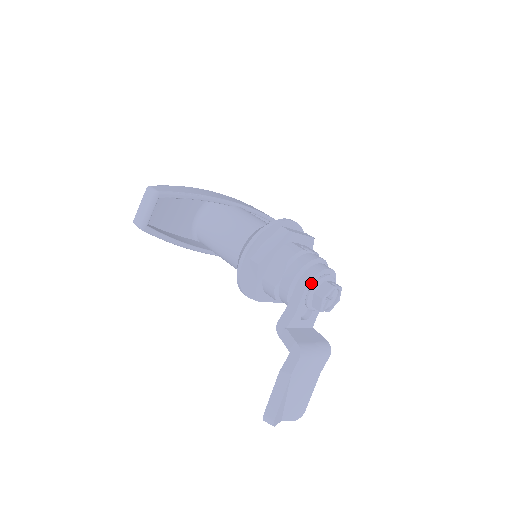
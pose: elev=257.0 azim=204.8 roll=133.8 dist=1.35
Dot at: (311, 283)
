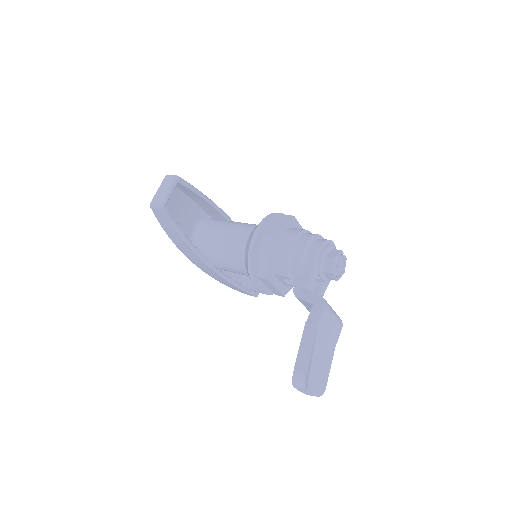
Dot at: (322, 248)
